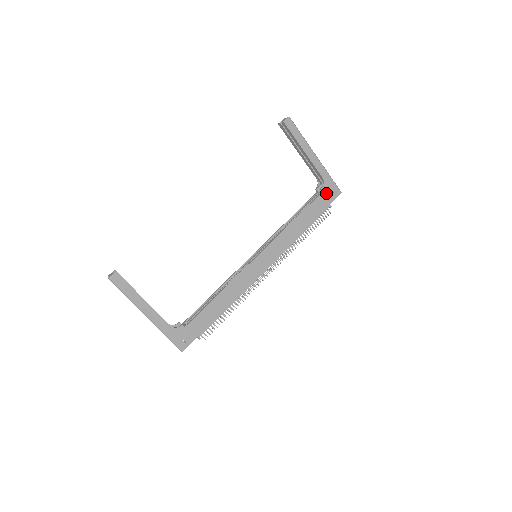
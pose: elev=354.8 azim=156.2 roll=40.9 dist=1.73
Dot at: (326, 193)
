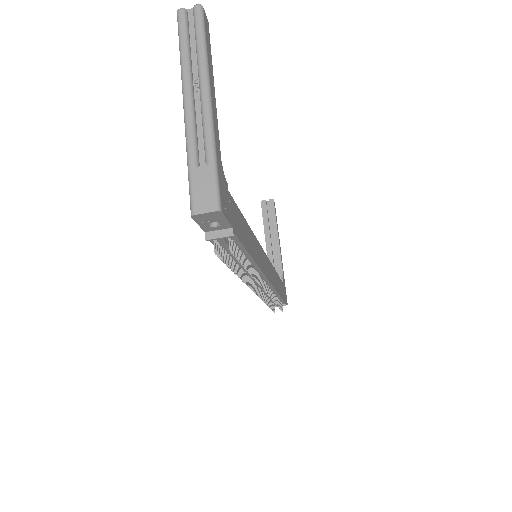
Dot at: (284, 288)
